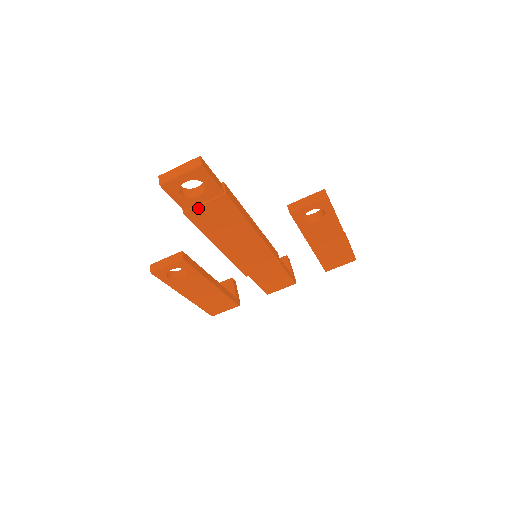
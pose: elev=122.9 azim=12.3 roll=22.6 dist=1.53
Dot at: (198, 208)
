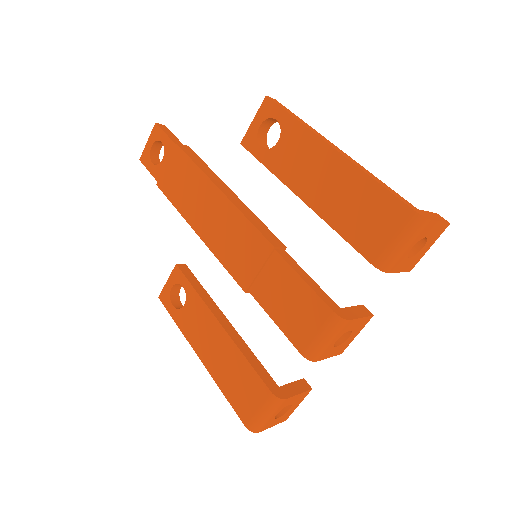
Dot at: (164, 173)
